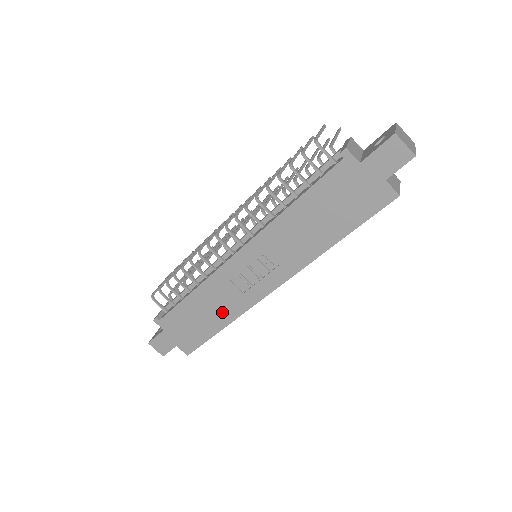
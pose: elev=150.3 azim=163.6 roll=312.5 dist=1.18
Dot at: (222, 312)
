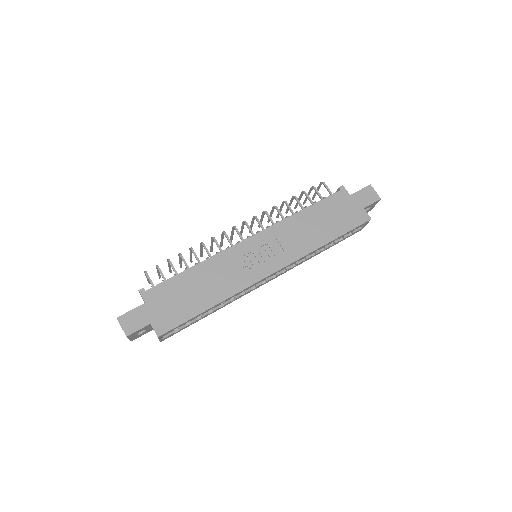
Dot at: (218, 289)
